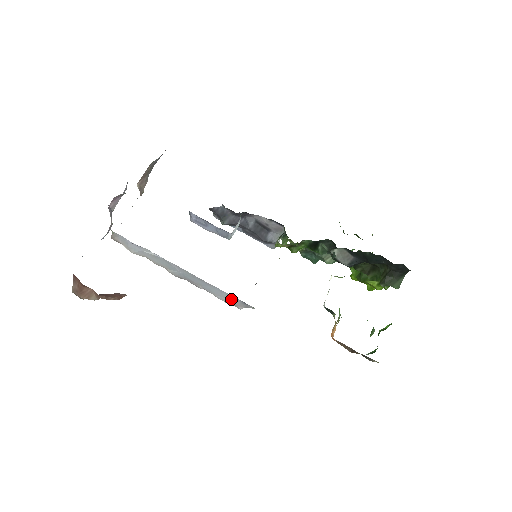
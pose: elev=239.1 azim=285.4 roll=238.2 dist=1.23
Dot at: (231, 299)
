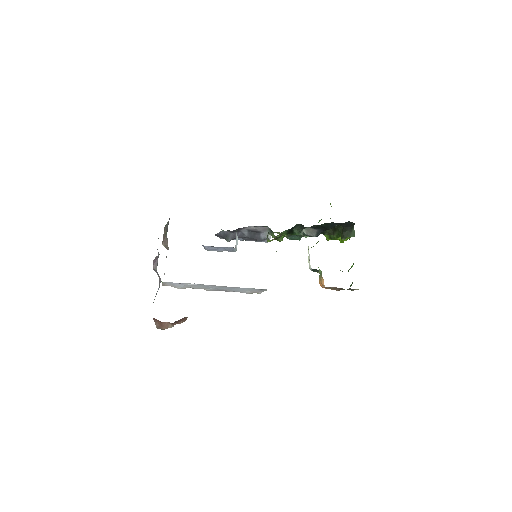
Dot at: (252, 290)
